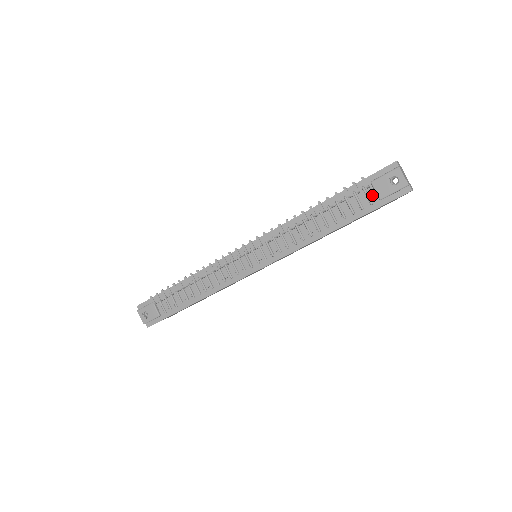
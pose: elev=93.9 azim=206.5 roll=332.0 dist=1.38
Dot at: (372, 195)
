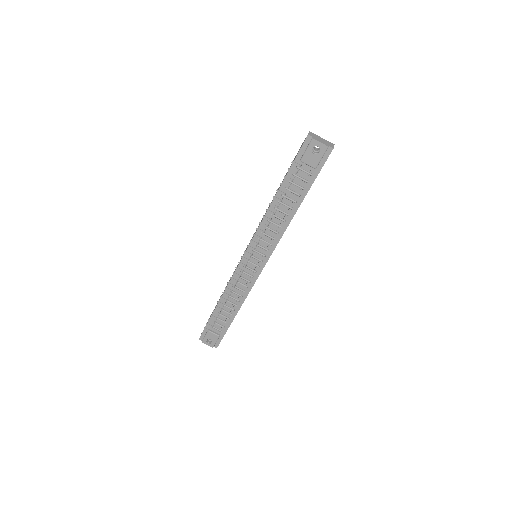
Dot at: (307, 168)
